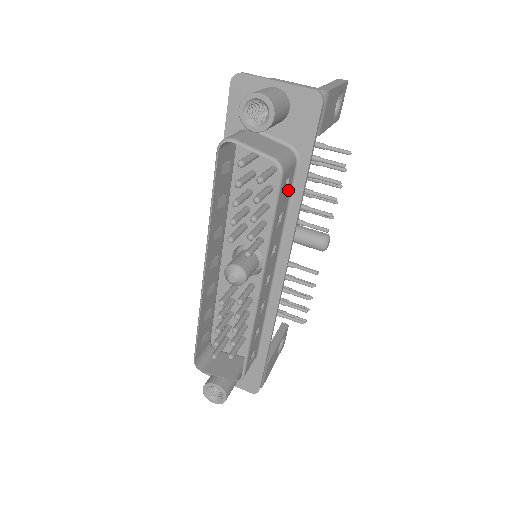
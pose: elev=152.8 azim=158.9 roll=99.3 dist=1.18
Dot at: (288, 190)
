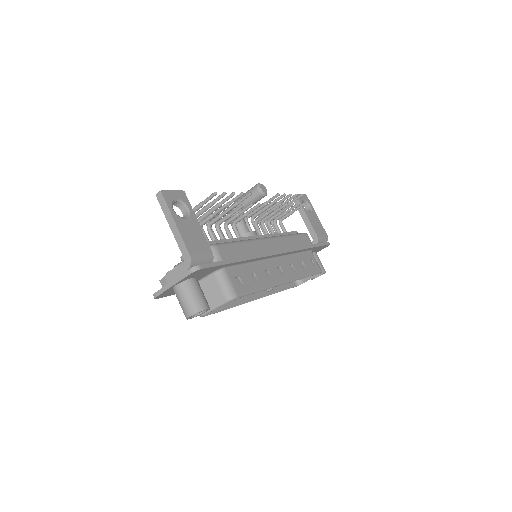
Dot at: (239, 272)
